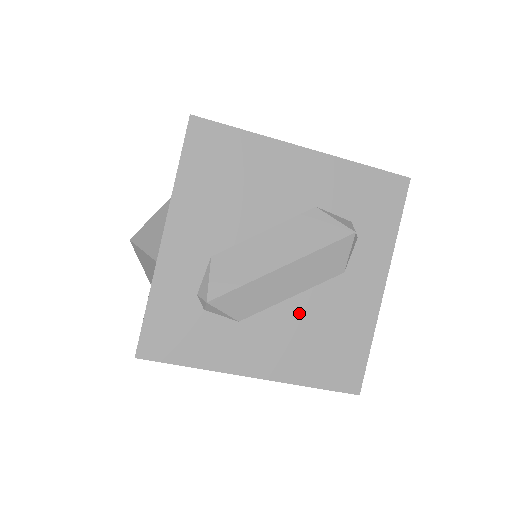
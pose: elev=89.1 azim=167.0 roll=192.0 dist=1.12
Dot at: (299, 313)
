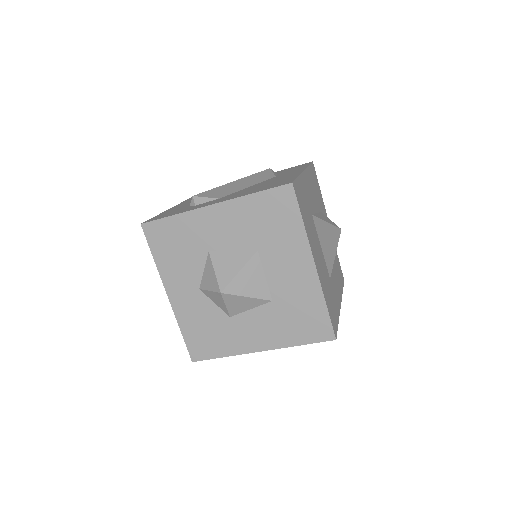
Dot at: occluded
